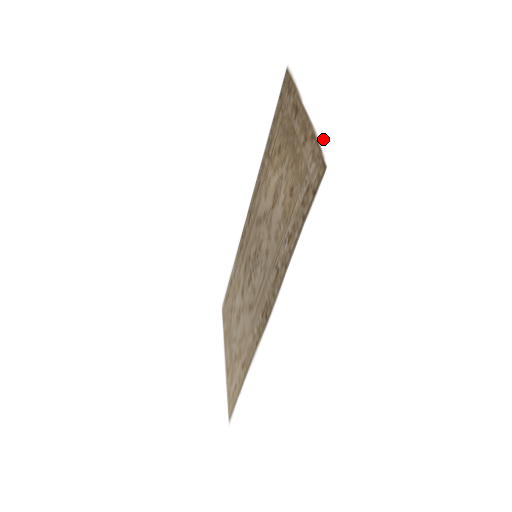
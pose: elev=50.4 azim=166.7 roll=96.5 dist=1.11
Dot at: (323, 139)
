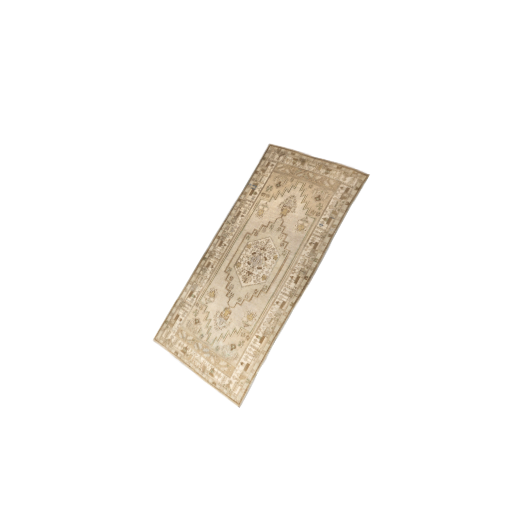
Dot at: (357, 165)
